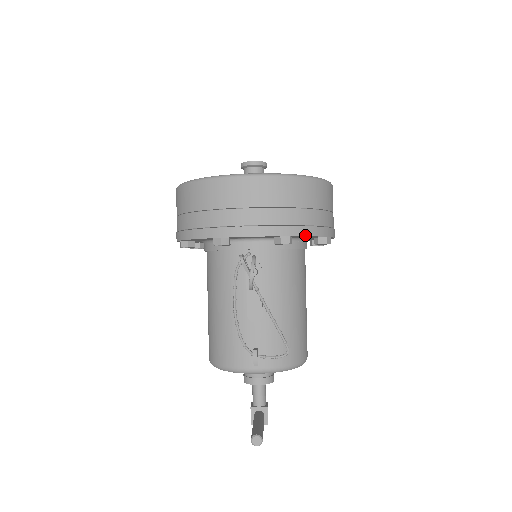
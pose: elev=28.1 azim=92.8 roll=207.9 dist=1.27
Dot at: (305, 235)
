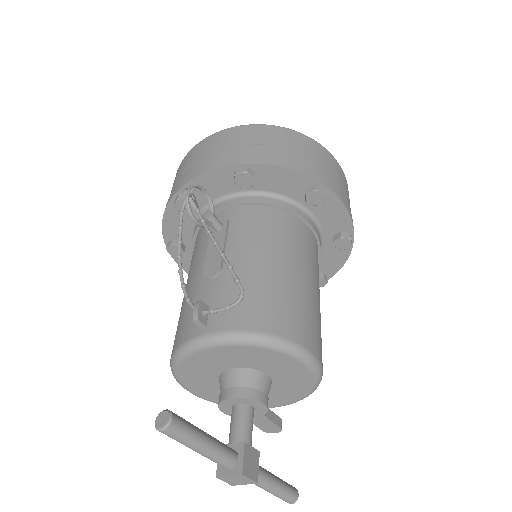
Dot at: (268, 164)
